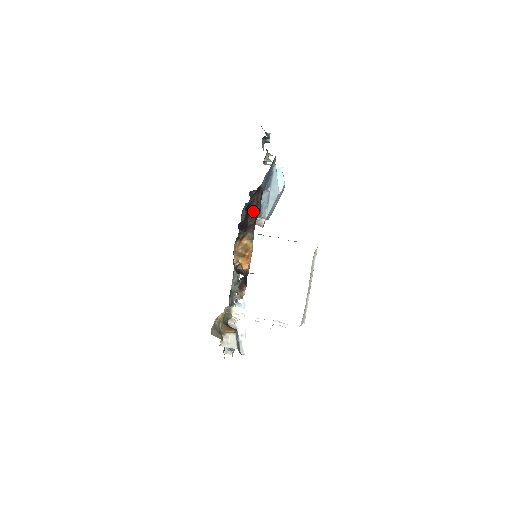
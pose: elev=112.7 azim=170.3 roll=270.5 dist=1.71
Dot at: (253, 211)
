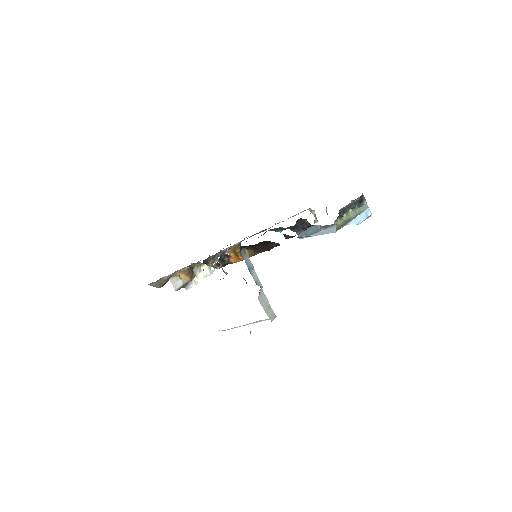
Dot at: (268, 246)
